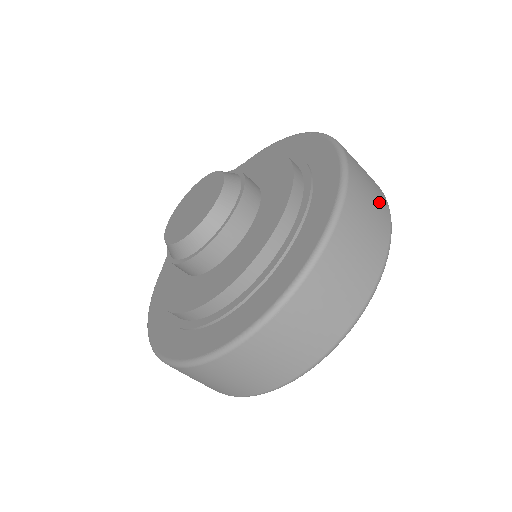
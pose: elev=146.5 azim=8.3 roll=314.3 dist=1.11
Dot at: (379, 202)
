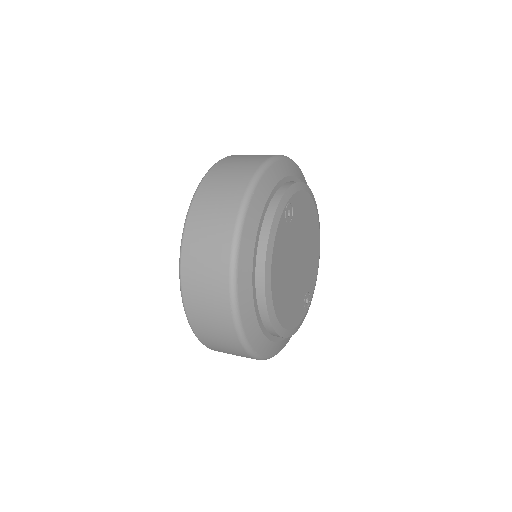
Dot at: (228, 199)
